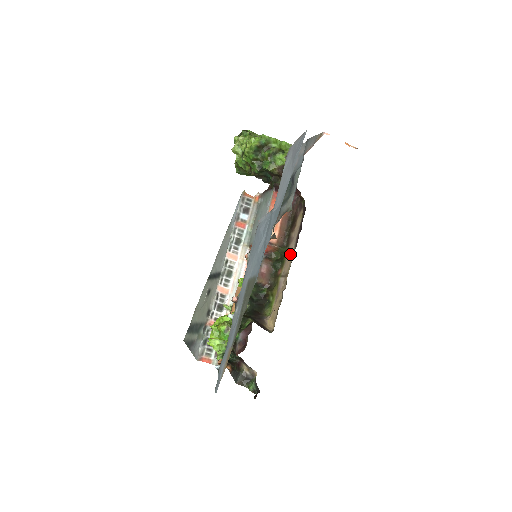
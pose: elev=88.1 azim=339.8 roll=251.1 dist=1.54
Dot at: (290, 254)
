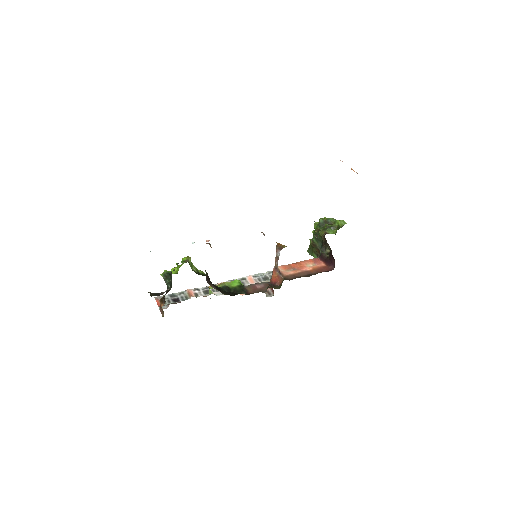
Dot at: occluded
